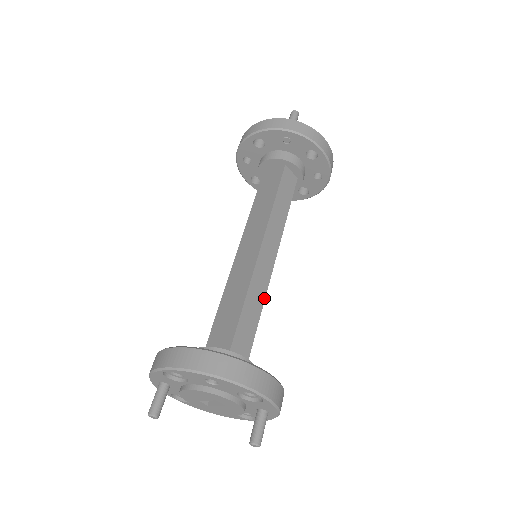
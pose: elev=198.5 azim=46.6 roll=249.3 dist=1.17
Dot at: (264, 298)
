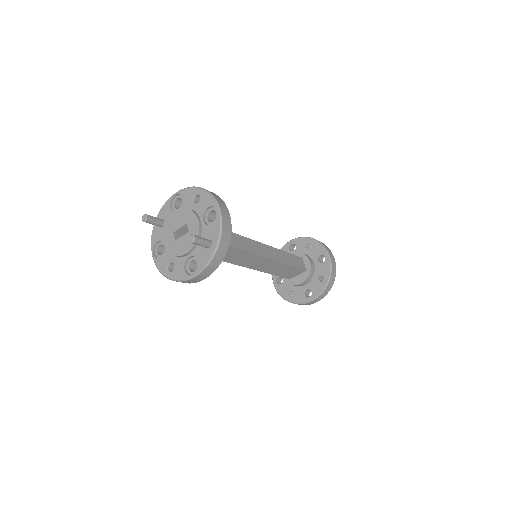
Dot at: (248, 251)
